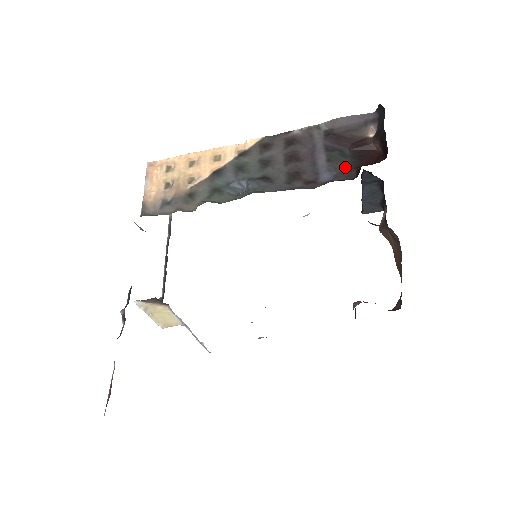
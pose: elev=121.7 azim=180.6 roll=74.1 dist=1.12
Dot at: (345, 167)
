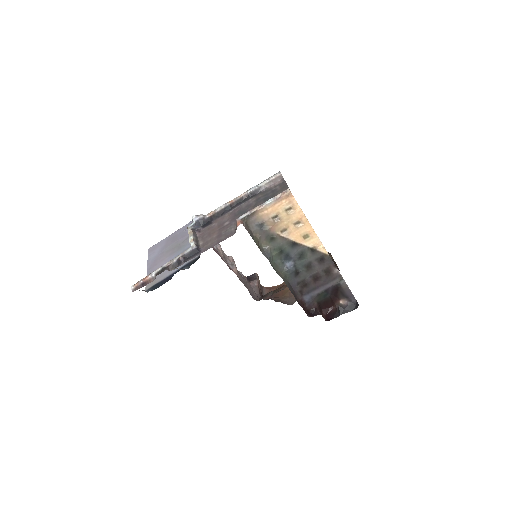
Dot at: (317, 300)
